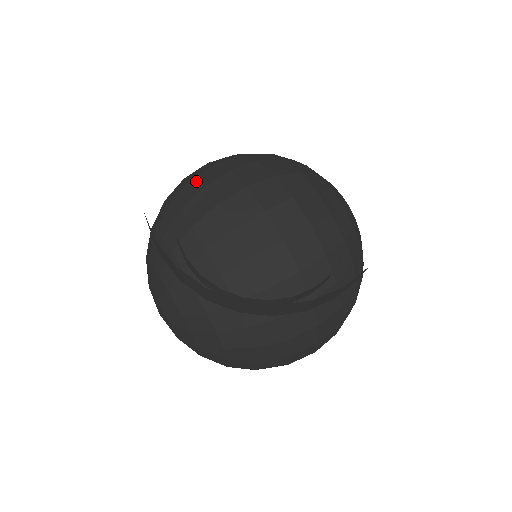
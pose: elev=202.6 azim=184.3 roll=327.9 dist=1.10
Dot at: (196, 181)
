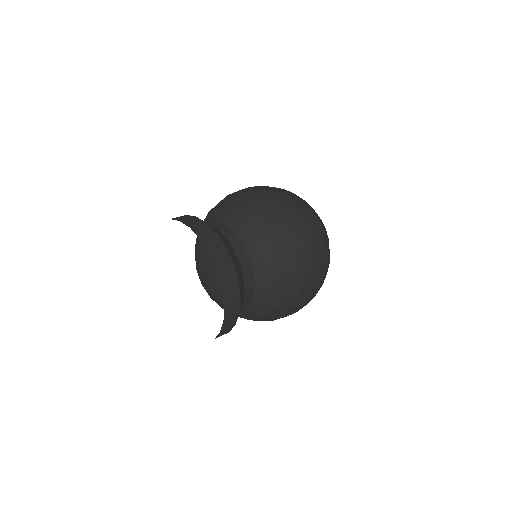
Dot at: (196, 239)
